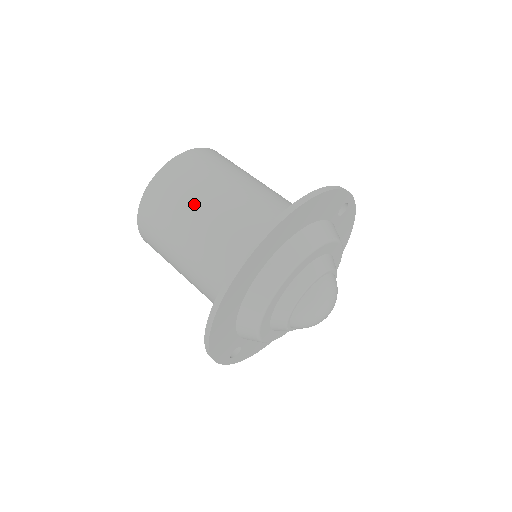
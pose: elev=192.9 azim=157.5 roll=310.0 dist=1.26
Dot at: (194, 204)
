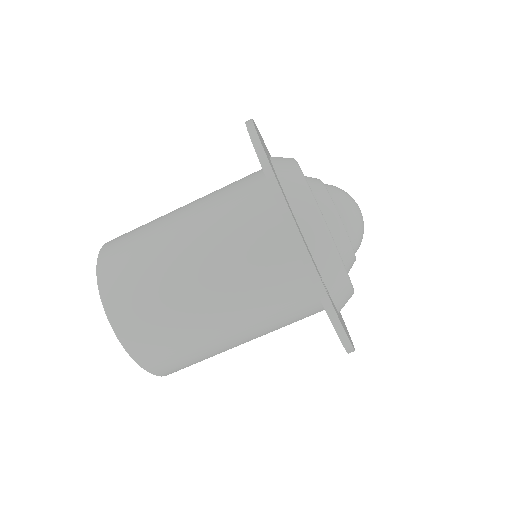
Dot at: (164, 216)
